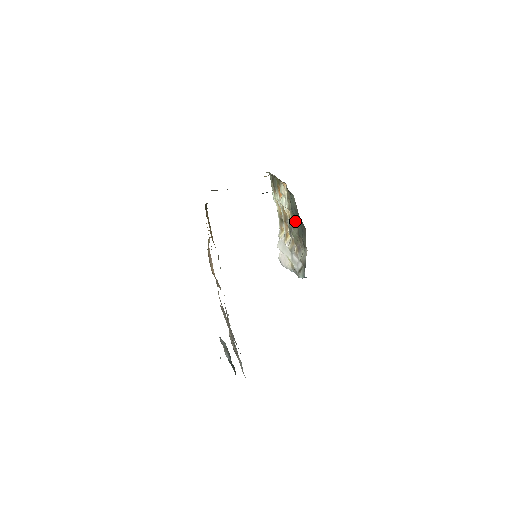
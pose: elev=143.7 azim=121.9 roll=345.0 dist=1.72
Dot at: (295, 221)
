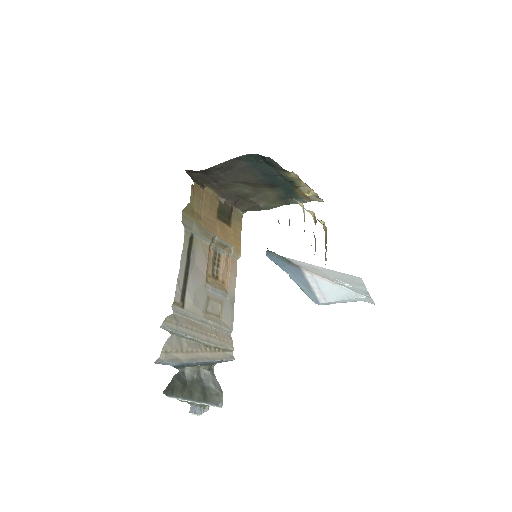
Dot at: occluded
